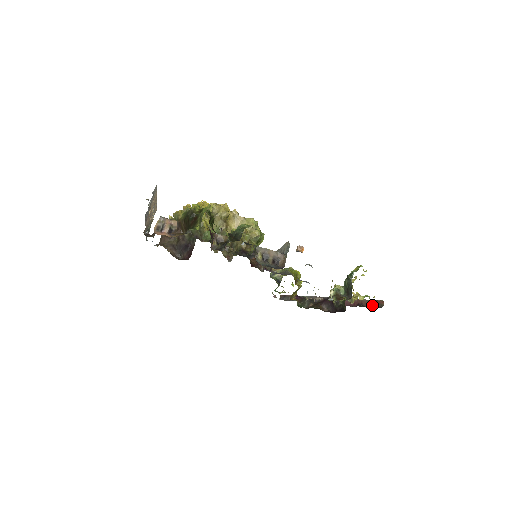
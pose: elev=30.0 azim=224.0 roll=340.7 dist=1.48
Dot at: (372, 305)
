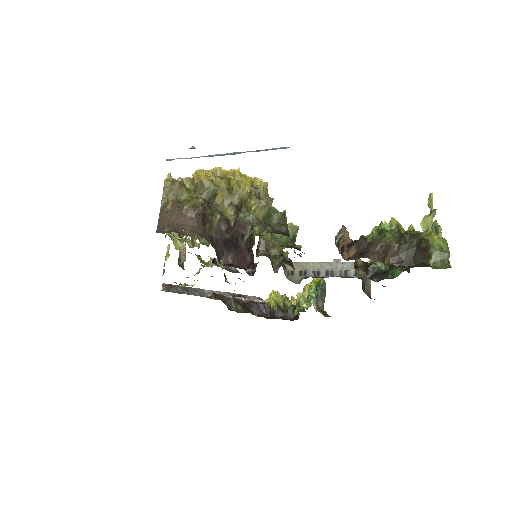
Dot at: occluded
